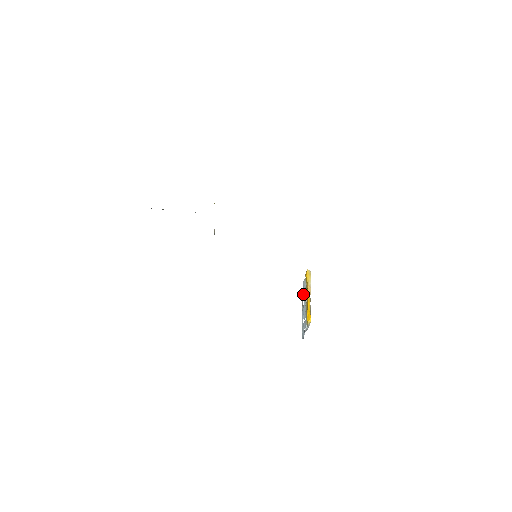
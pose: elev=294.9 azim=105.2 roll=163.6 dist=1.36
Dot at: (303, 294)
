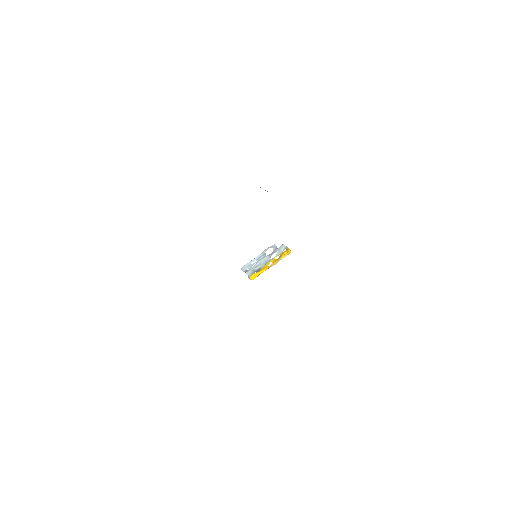
Dot at: (275, 249)
